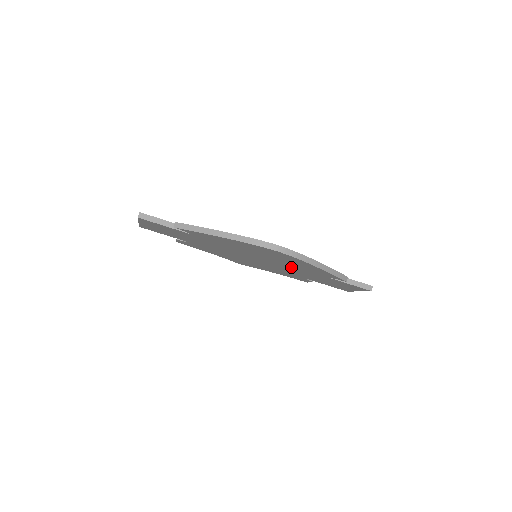
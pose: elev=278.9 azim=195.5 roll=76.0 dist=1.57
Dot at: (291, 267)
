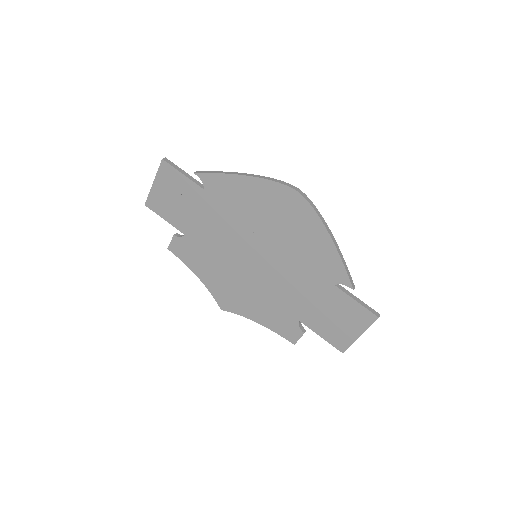
Dot at: (294, 266)
